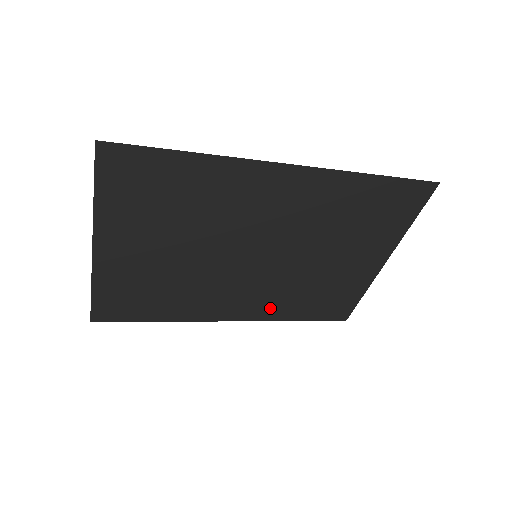
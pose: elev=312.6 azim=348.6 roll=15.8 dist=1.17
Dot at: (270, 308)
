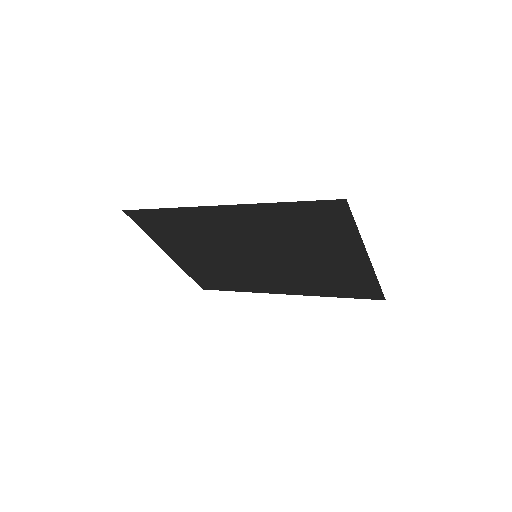
Dot at: (304, 287)
